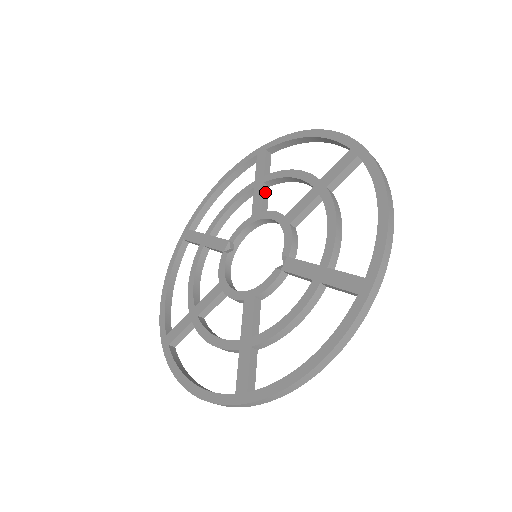
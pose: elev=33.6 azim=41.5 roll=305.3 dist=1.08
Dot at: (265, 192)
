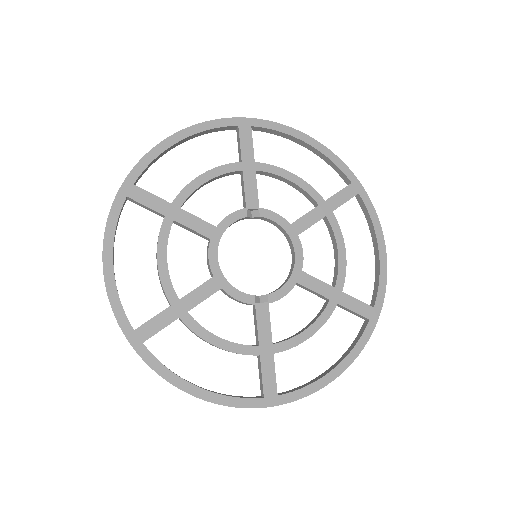
Dot at: occluded
